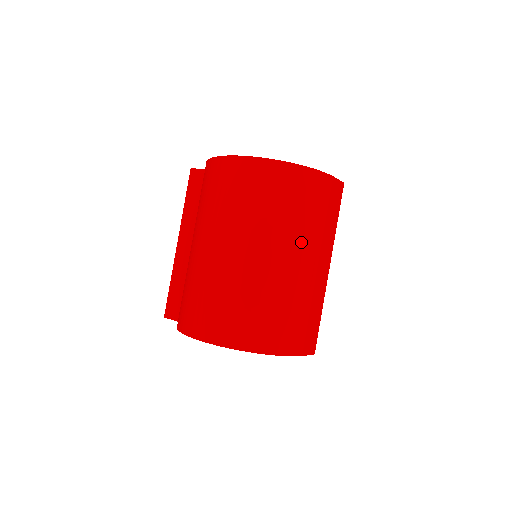
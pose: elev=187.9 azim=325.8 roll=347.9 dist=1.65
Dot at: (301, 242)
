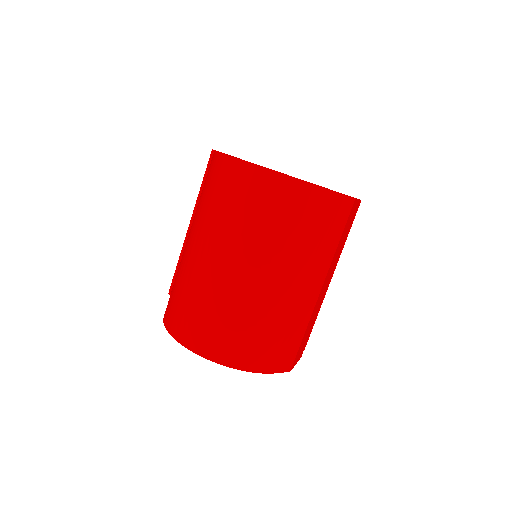
Dot at: (284, 261)
